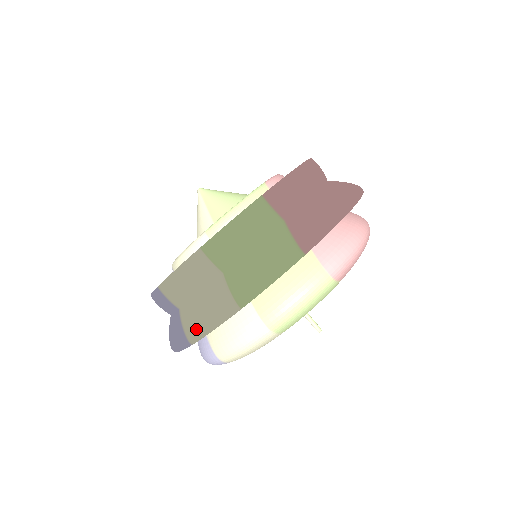
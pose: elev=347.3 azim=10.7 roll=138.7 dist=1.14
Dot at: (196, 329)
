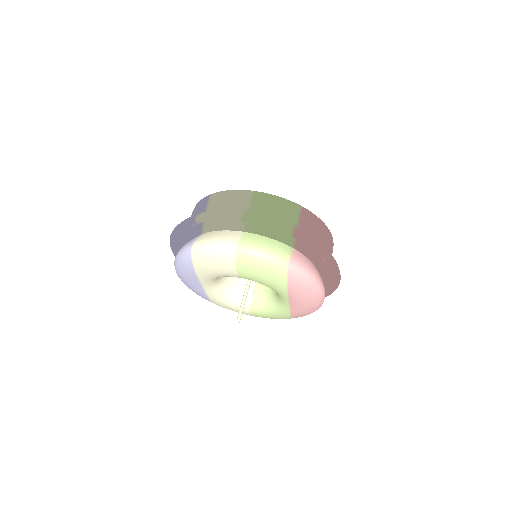
Dot at: (208, 214)
